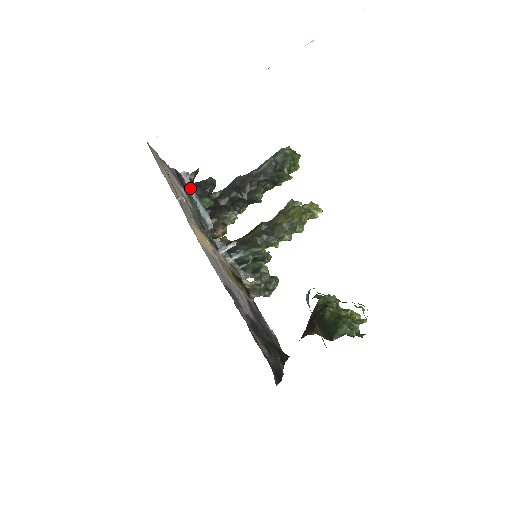
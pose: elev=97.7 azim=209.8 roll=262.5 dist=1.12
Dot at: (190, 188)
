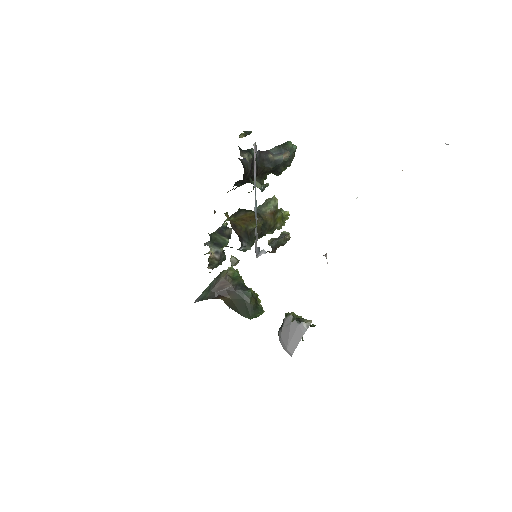
Dot at: (255, 171)
